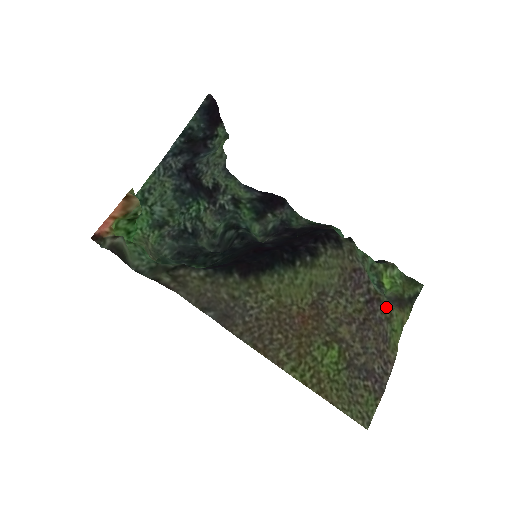
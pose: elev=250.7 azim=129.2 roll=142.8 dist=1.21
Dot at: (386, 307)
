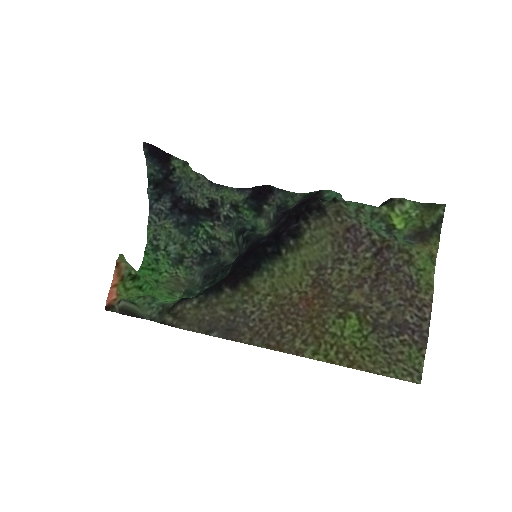
Dot at: (400, 251)
